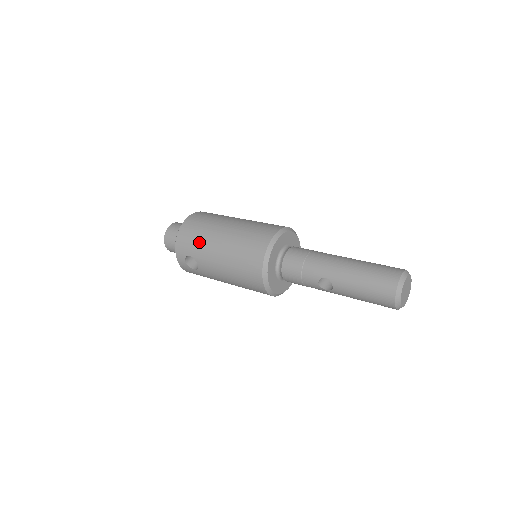
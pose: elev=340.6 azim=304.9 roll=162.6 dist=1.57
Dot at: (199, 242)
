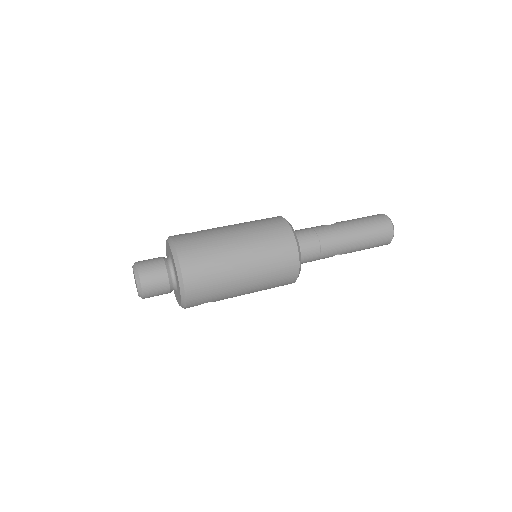
Dot at: (220, 292)
